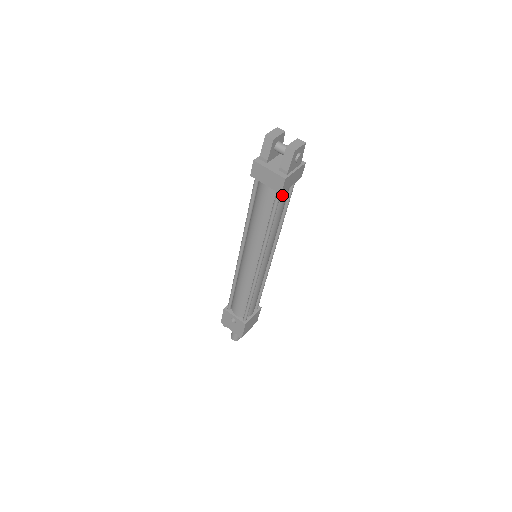
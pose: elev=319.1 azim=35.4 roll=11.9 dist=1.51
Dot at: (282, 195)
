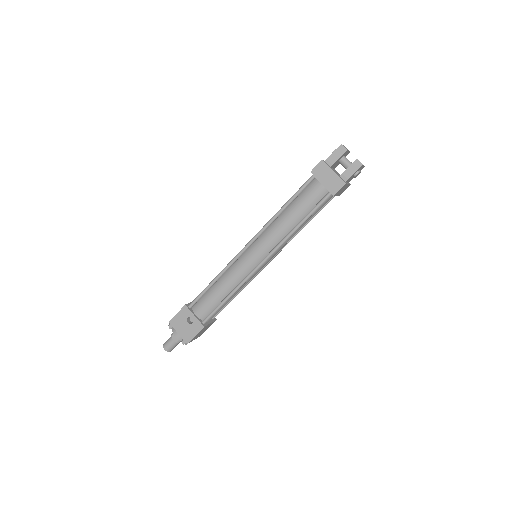
Dot at: (326, 200)
